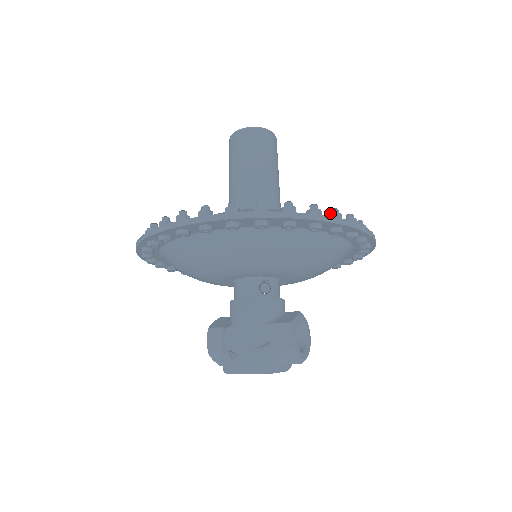
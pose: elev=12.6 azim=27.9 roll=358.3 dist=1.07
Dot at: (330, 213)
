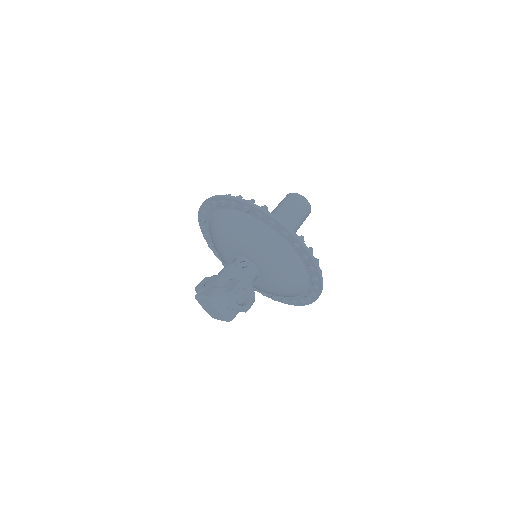
Dot at: (287, 225)
